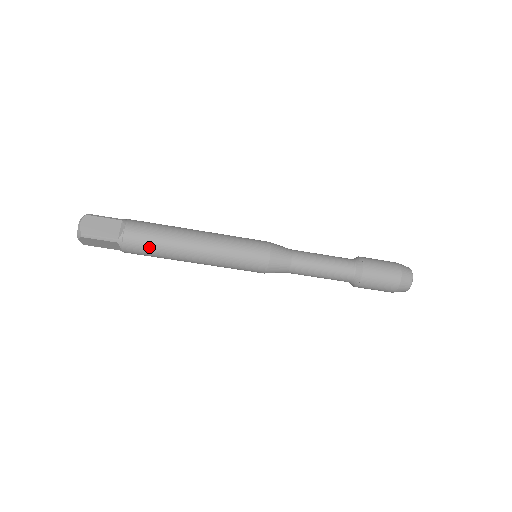
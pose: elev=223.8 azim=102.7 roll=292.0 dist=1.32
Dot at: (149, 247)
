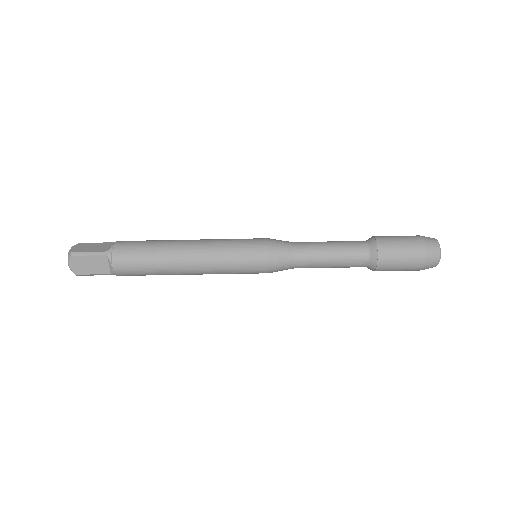
Dot at: (143, 275)
